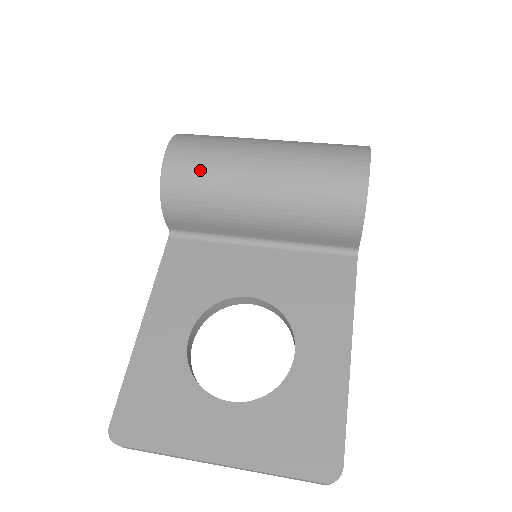
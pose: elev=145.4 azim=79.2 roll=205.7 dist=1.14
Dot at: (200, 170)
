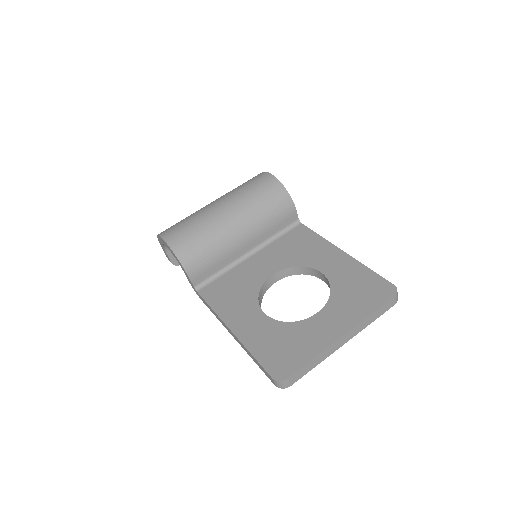
Dot at: (192, 233)
